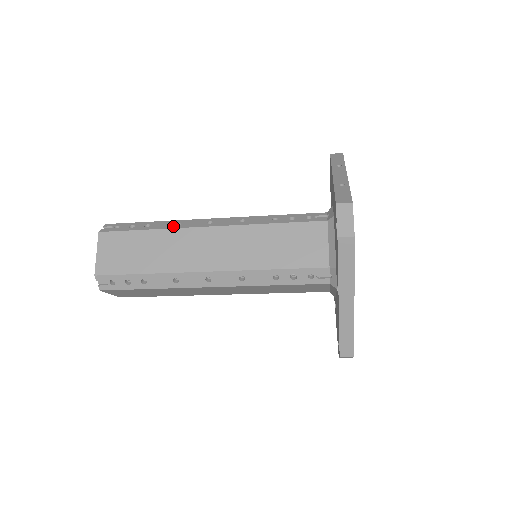
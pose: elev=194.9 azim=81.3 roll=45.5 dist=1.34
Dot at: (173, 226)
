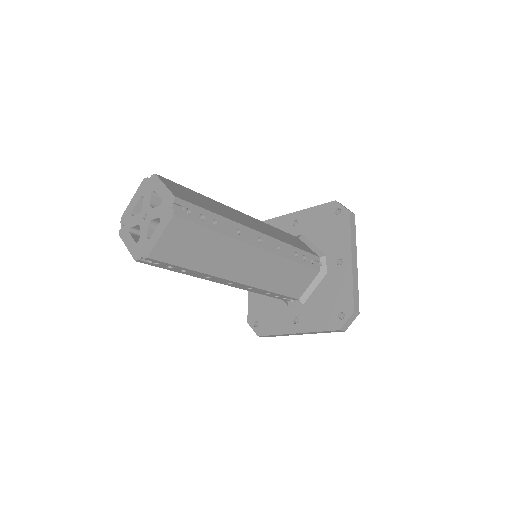
Dot at: occluded
